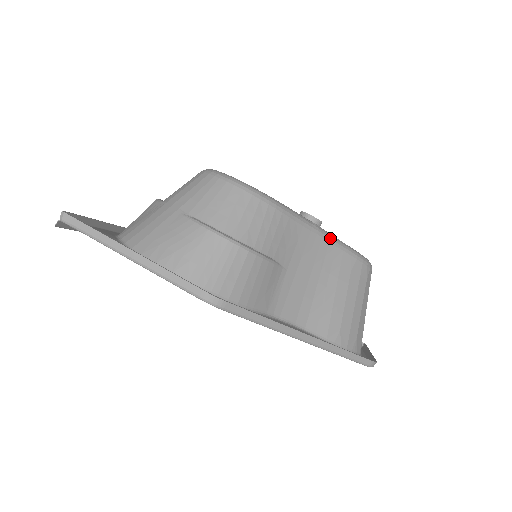
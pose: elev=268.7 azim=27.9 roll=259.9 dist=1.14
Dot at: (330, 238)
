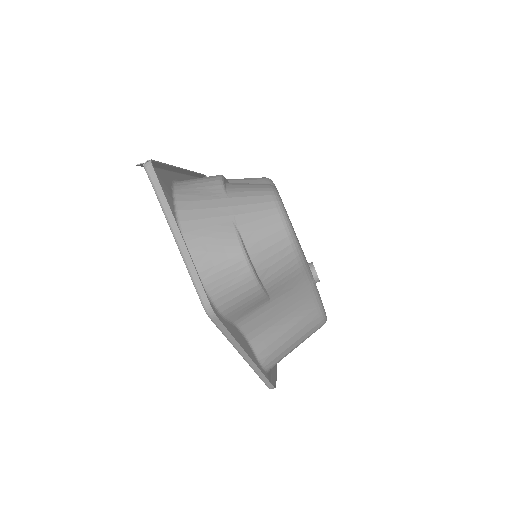
Dot at: (316, 295)
